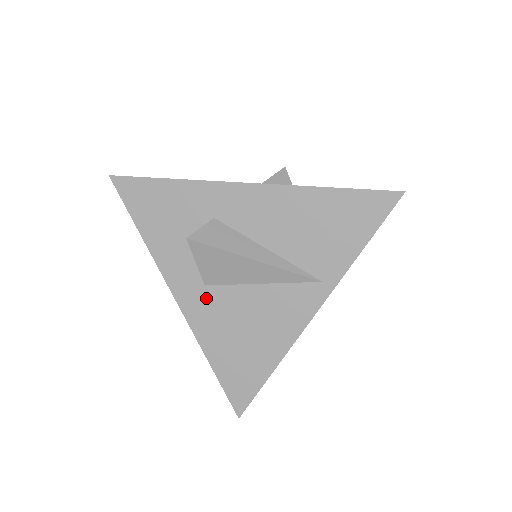
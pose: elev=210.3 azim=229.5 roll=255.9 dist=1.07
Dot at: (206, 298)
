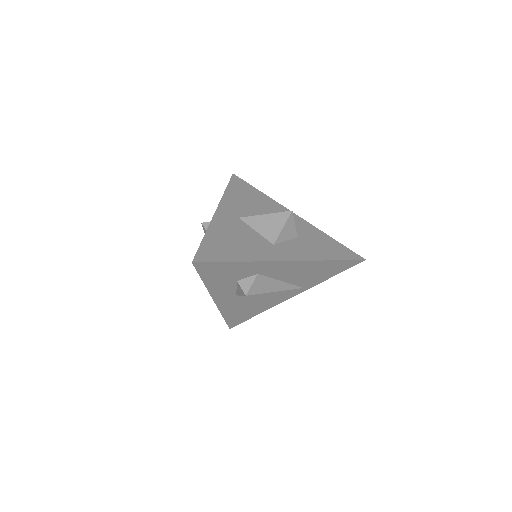
Dot at: (234, 299)
